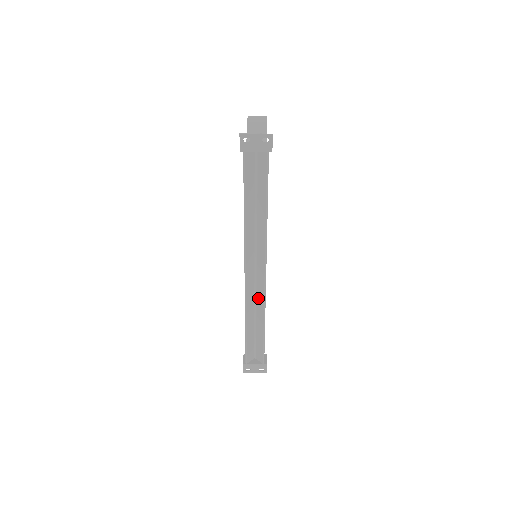
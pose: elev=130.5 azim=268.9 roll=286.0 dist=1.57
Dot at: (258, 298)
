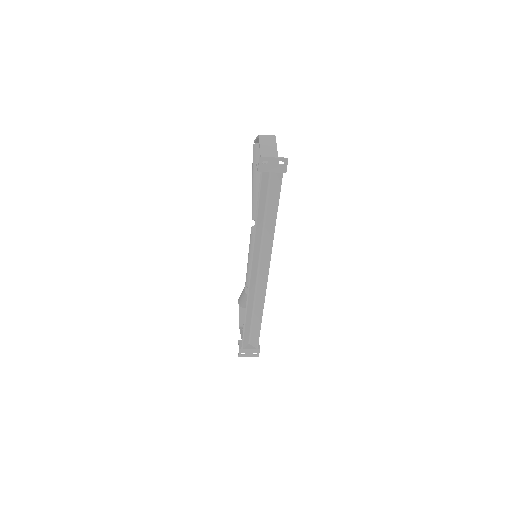
Dot at: (258, 293)
